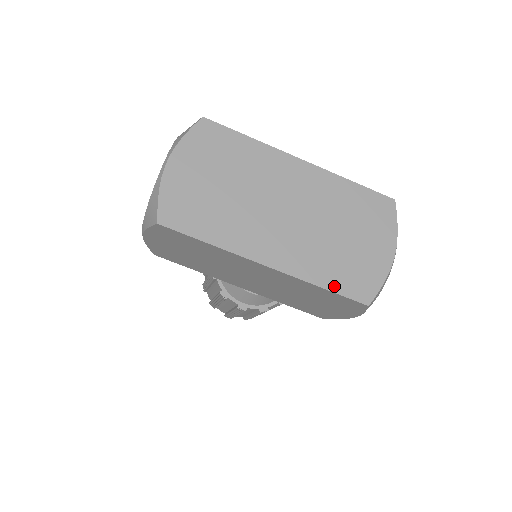
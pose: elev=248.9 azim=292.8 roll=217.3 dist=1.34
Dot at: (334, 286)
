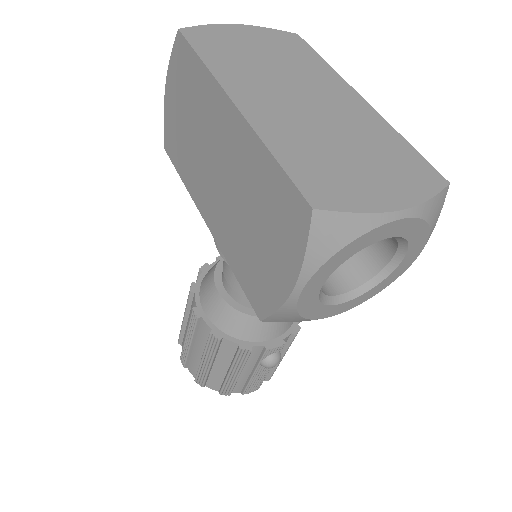
Dot at: (288, 164)
